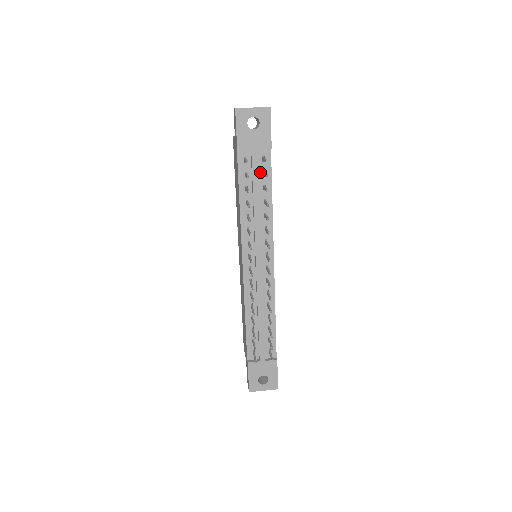
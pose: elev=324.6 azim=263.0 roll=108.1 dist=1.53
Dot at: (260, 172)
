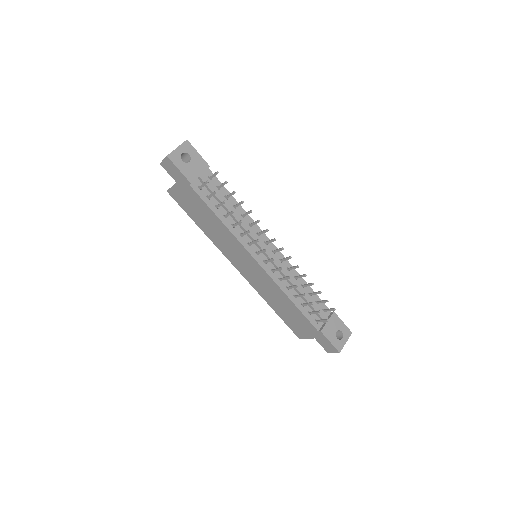
Dot at: (215, 189)
